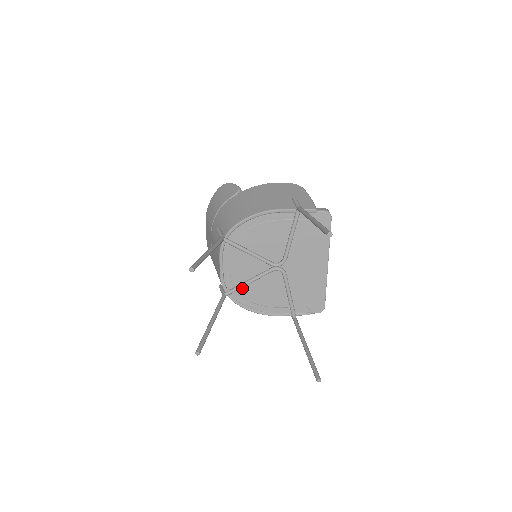
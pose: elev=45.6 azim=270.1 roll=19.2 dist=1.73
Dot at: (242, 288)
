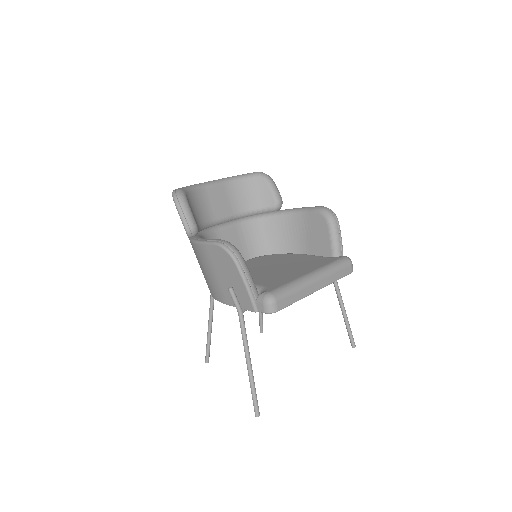
Dot at: occluded
